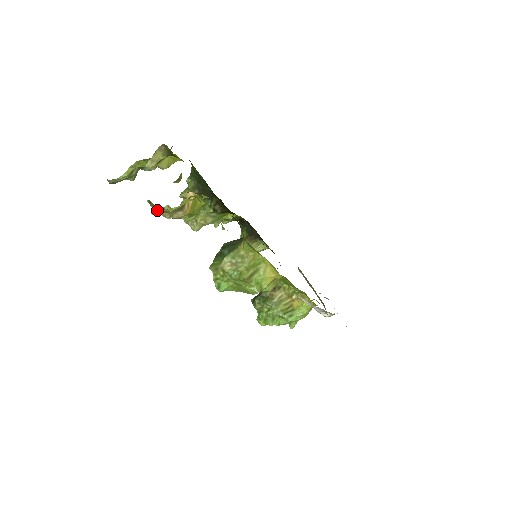
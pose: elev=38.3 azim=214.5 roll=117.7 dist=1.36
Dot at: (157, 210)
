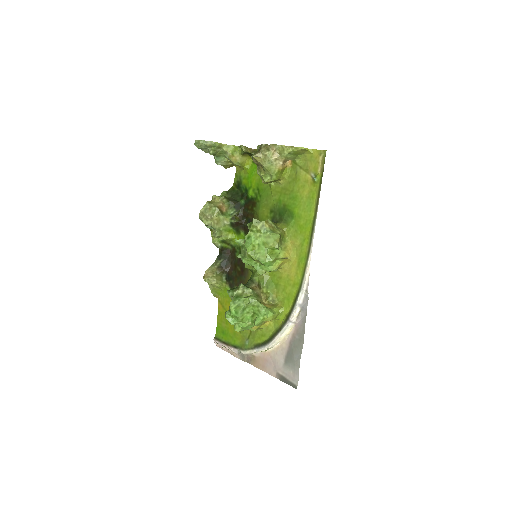
Dot at: (281, 145)
